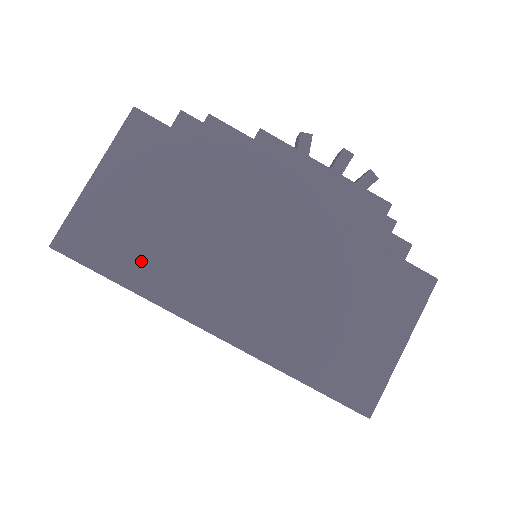
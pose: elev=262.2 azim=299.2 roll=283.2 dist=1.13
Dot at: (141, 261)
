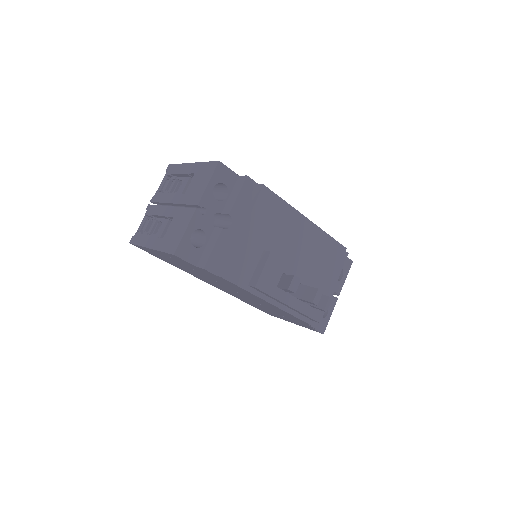
Dot at: (176, 265)
